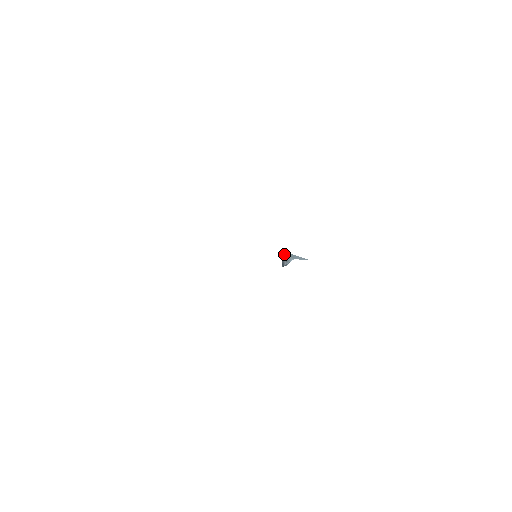
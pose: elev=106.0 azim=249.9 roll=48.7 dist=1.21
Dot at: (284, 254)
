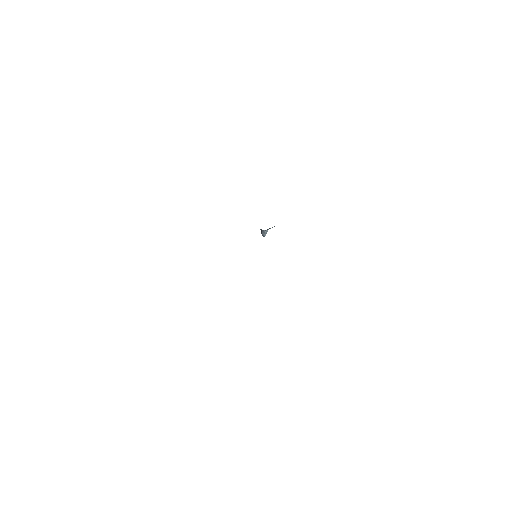
Dot at: occluded
